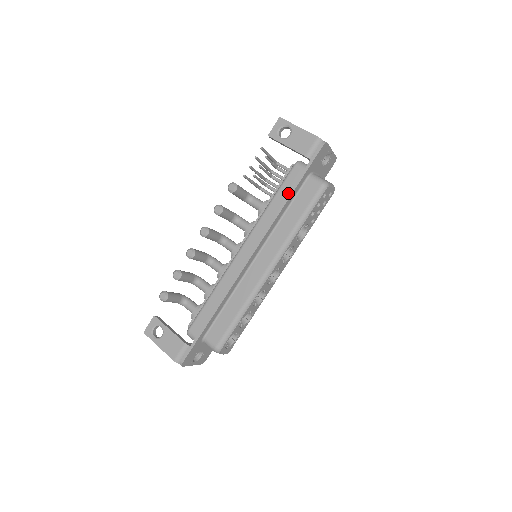
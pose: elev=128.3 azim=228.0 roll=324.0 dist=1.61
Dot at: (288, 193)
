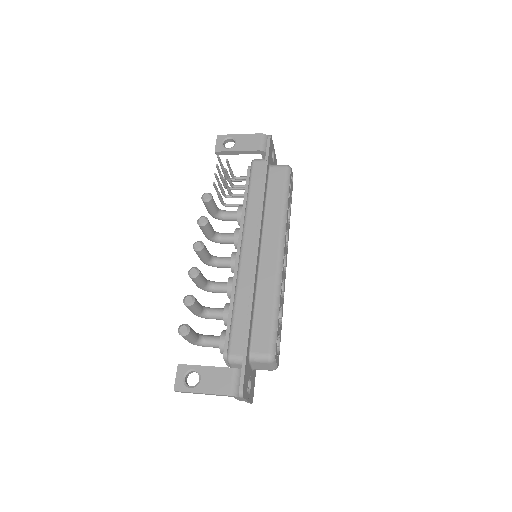
Dot at: (261, 184)
